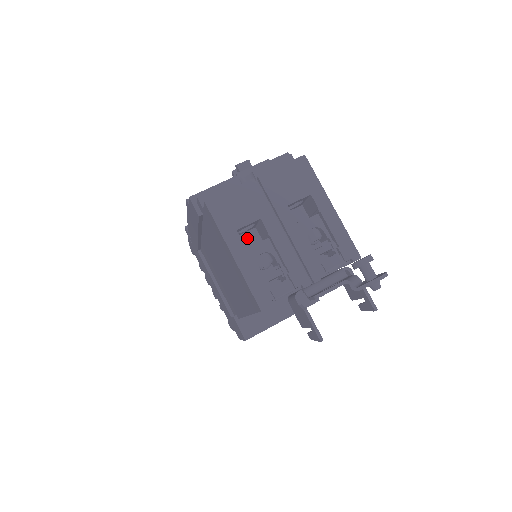
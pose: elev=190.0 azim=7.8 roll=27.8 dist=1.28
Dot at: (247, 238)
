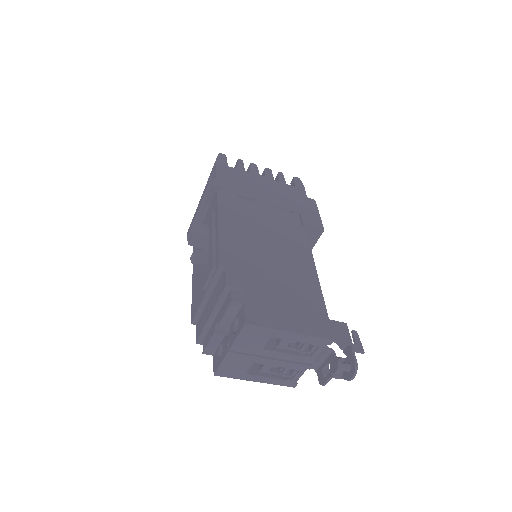
Dot at: occluded
